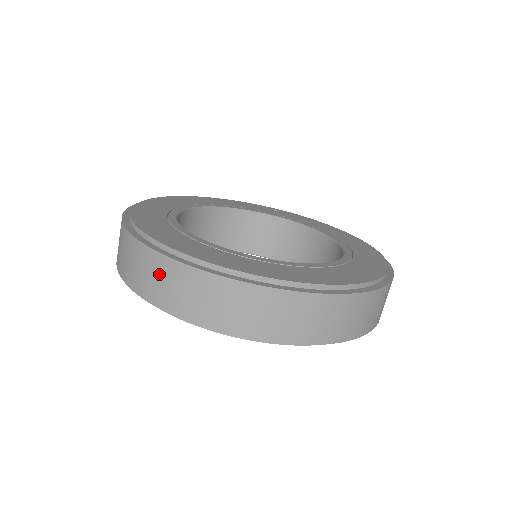
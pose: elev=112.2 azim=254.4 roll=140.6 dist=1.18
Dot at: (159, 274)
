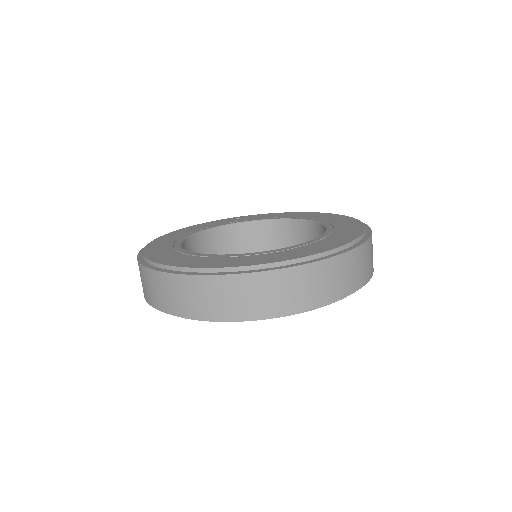
Dot at: (219, 292)
